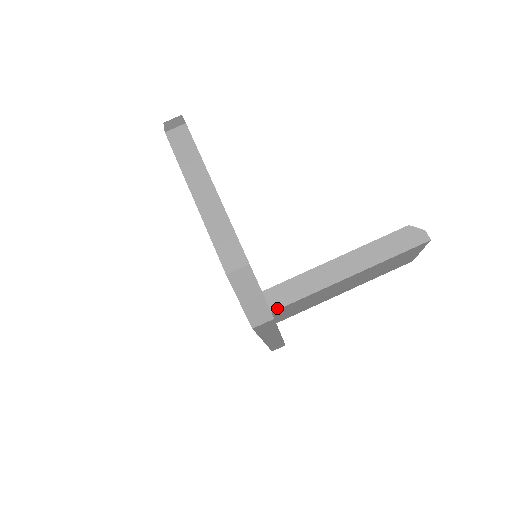
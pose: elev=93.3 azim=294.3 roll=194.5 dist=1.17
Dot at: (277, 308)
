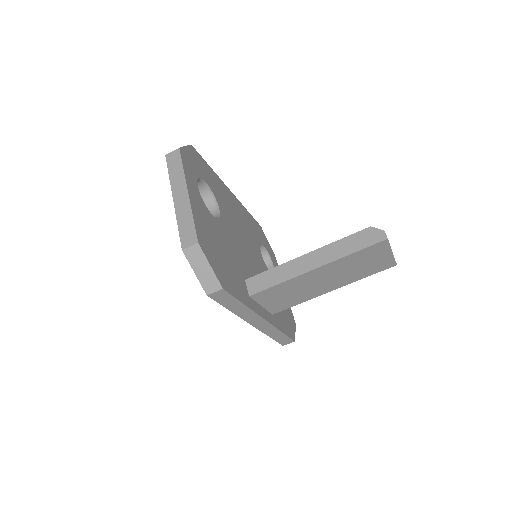
Dot at: (254, 293)
